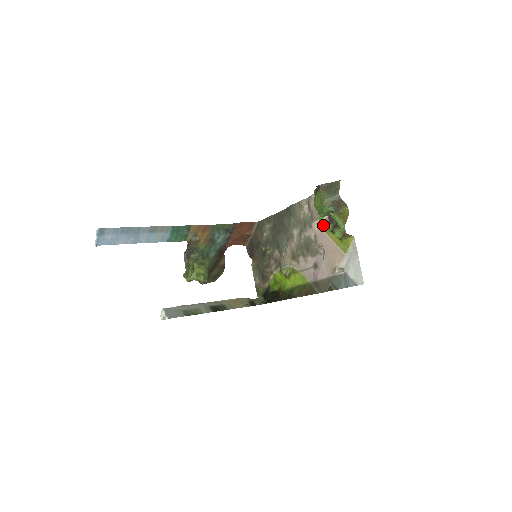
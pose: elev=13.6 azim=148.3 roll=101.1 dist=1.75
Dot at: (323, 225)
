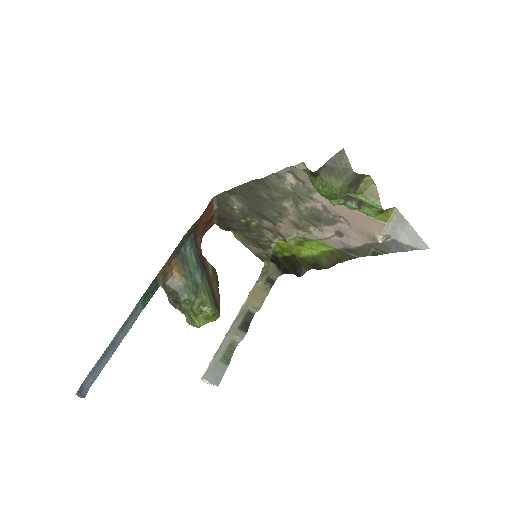
Dot at: occluded
